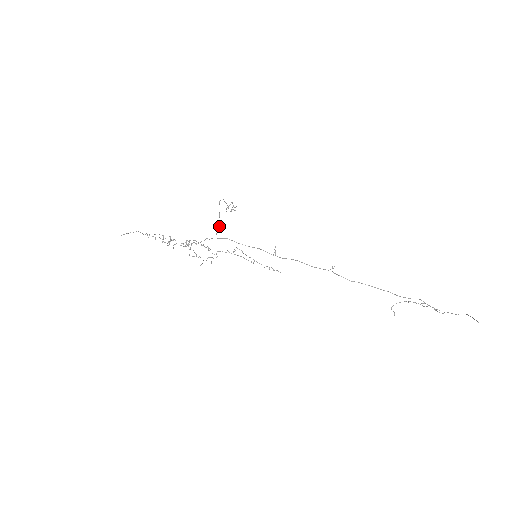
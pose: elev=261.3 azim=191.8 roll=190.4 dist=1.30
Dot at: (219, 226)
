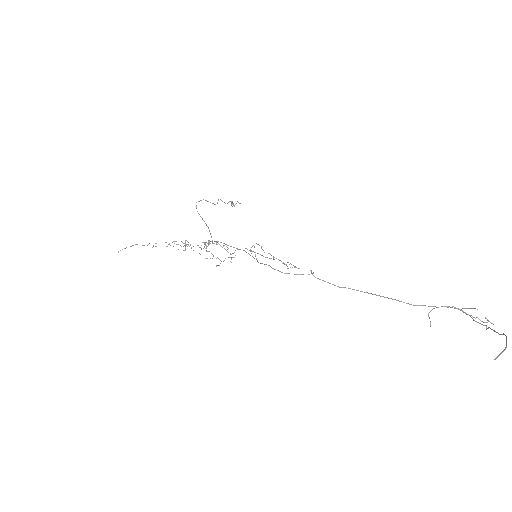
Dot at: (208, 228)
